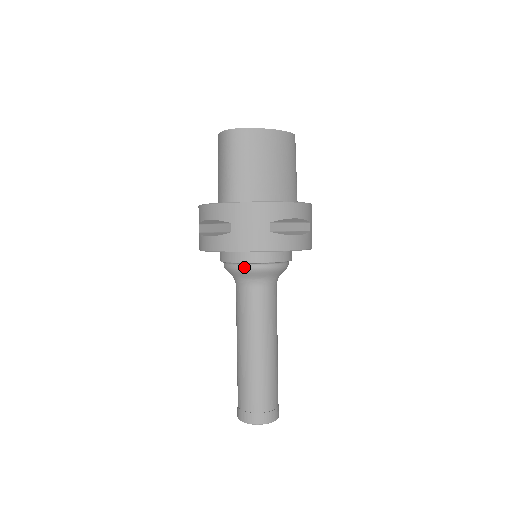
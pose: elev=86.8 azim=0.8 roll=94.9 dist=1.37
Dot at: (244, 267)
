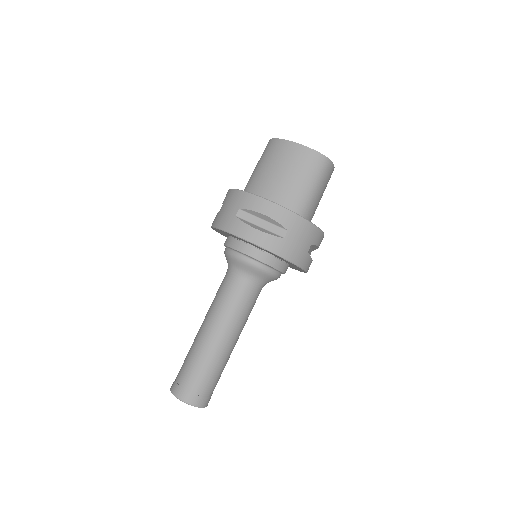
Dot at: (226, 250)
